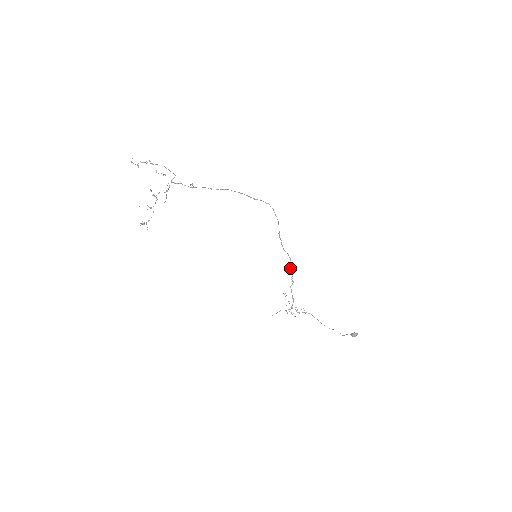
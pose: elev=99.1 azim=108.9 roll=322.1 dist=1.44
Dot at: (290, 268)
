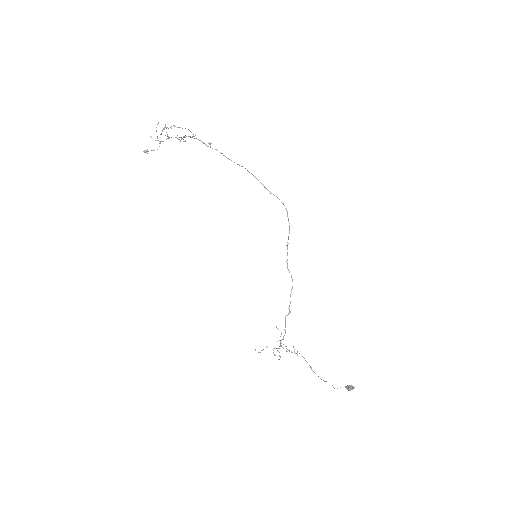
Dot at: (290, 294)
